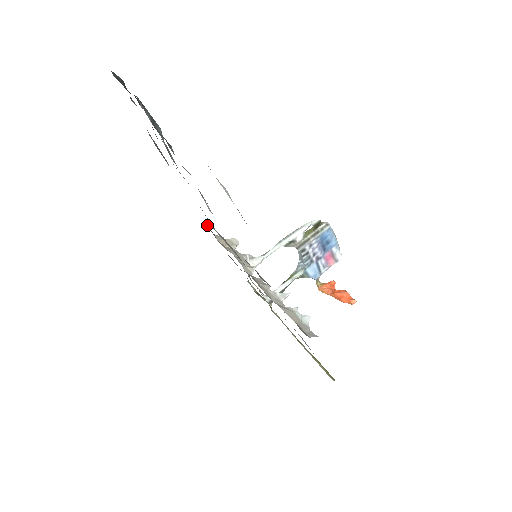
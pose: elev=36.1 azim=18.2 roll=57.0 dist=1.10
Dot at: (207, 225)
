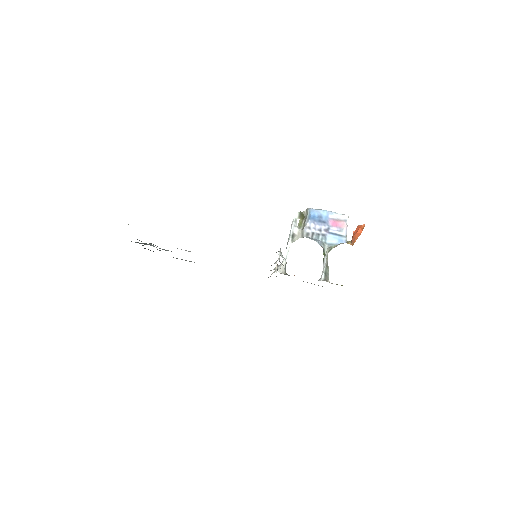
Dot at: occluded
